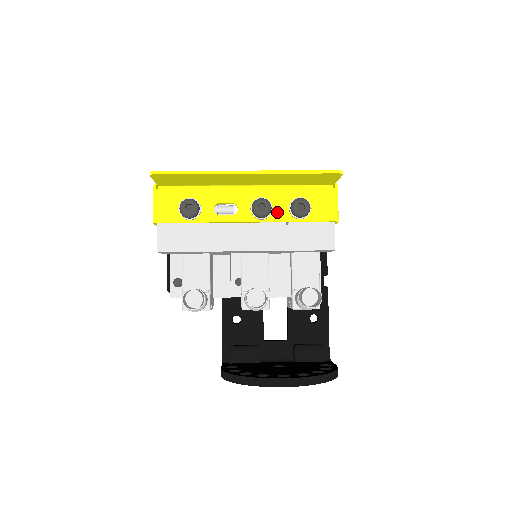
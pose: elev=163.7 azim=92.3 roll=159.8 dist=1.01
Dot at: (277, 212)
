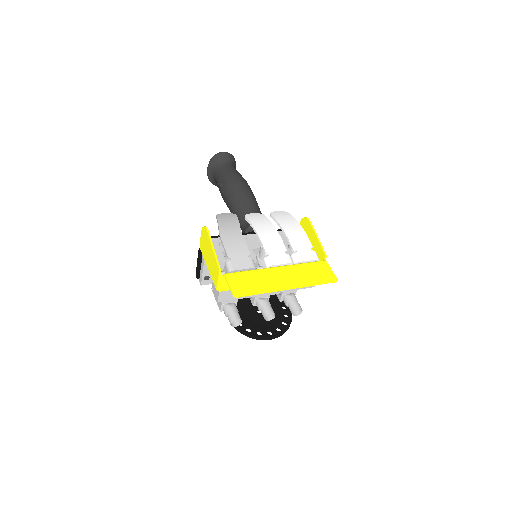
Dot at: occluded
